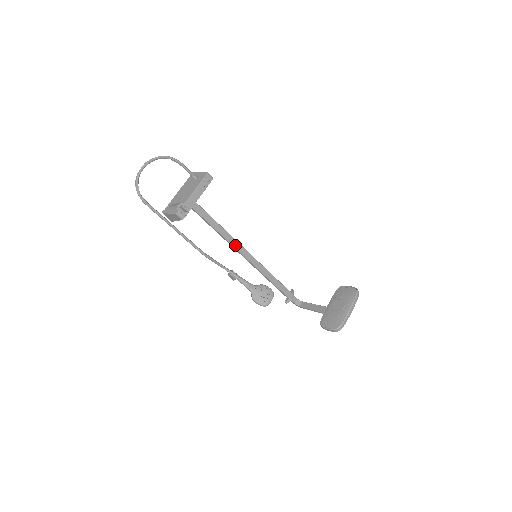
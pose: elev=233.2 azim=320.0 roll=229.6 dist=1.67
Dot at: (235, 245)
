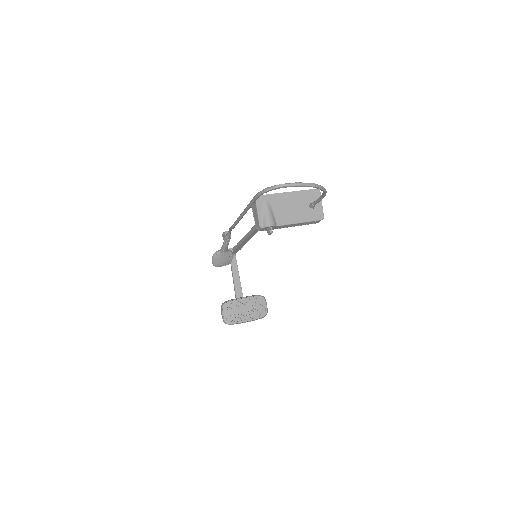
Dot at: occluded
